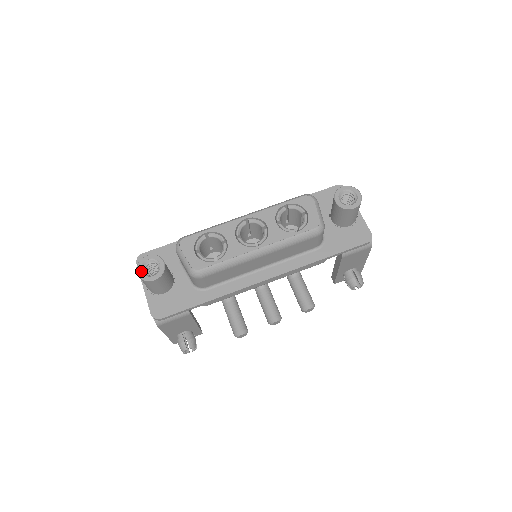
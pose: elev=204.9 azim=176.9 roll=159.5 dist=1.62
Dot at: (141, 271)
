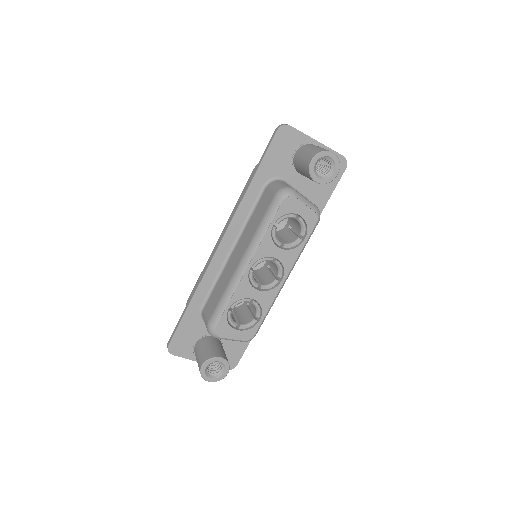
Dot at: (211, 378)
